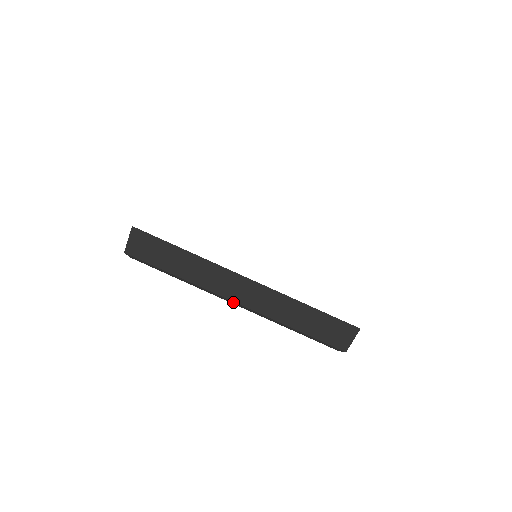
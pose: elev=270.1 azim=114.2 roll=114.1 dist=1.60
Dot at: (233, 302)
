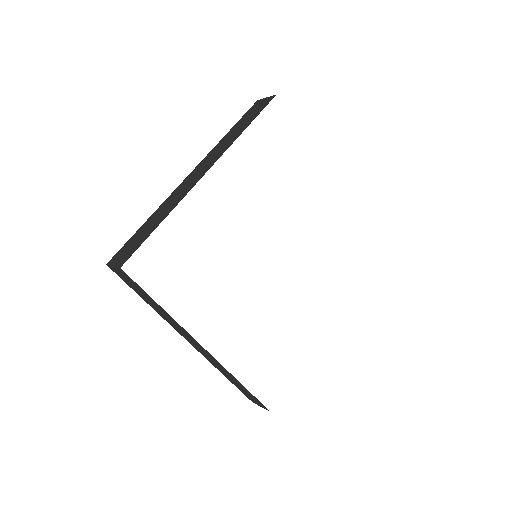
Dot at: occluded
